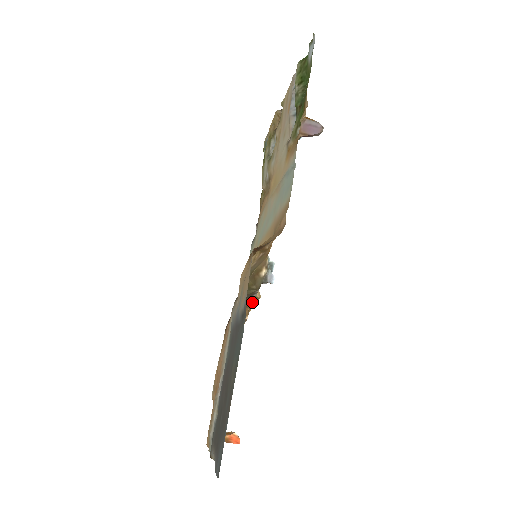
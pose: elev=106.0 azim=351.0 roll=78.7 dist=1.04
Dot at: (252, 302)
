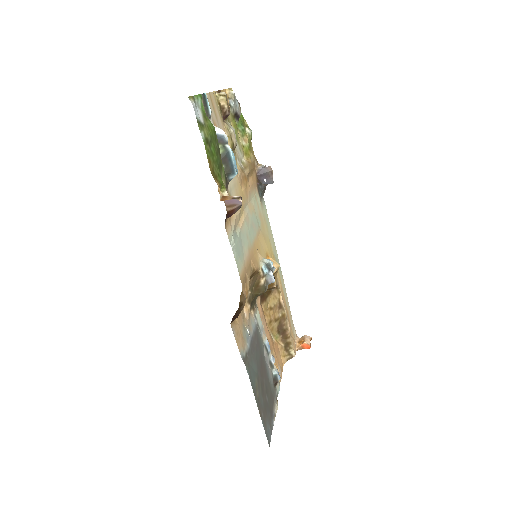
Dot at: occluded
